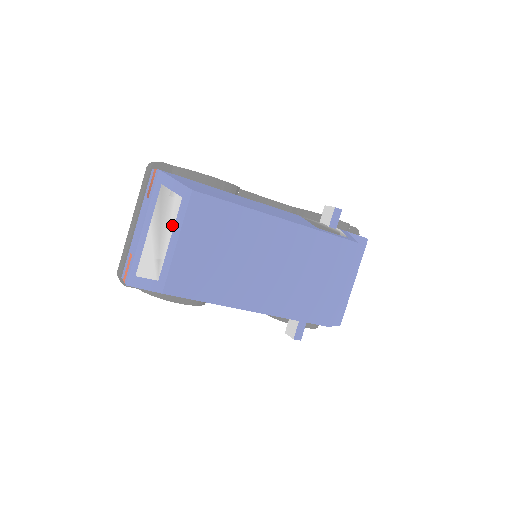
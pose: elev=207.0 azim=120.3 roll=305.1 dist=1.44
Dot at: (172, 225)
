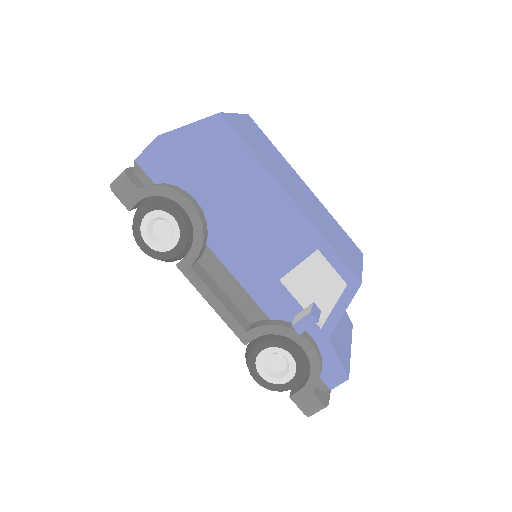
Dot at: occluded
